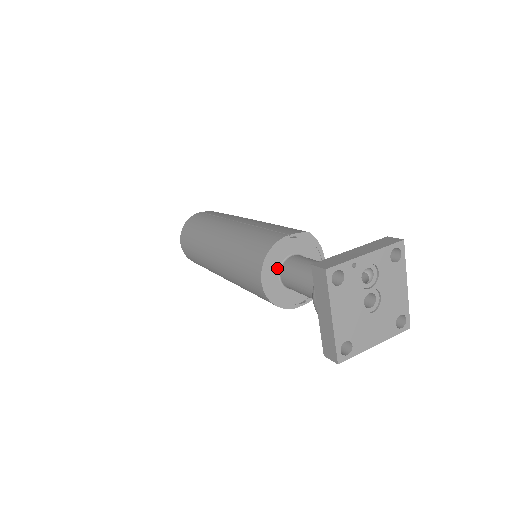
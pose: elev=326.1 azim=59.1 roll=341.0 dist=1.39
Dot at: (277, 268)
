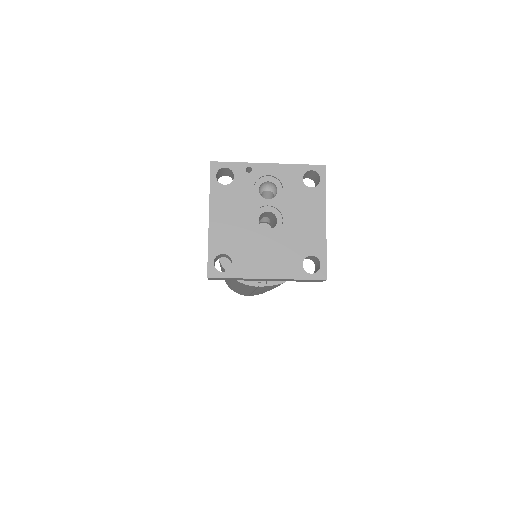
Dot at: occluded
